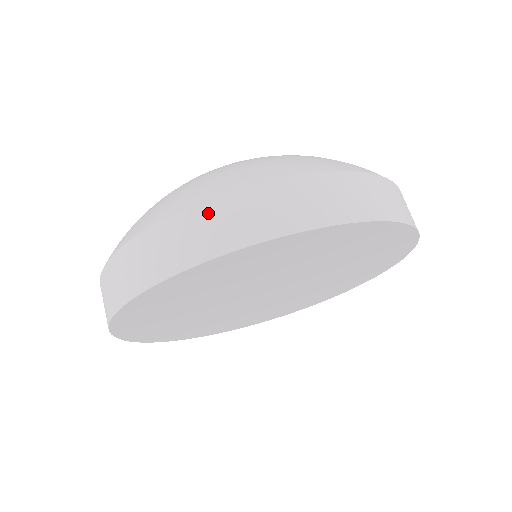
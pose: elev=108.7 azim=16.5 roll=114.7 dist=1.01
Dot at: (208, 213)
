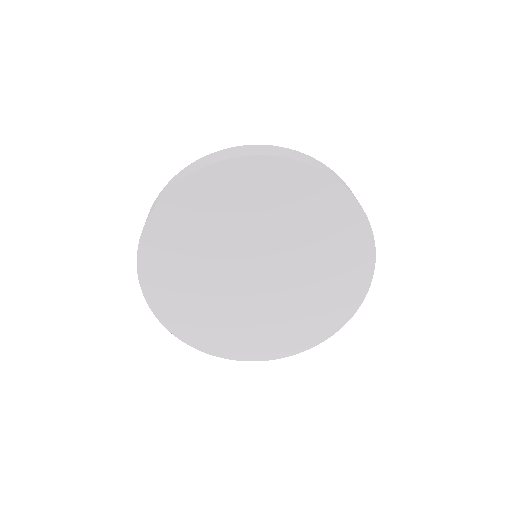
Dot at: (293, 151)
